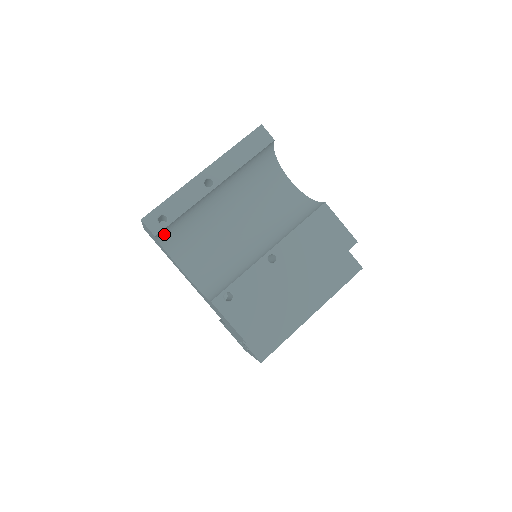
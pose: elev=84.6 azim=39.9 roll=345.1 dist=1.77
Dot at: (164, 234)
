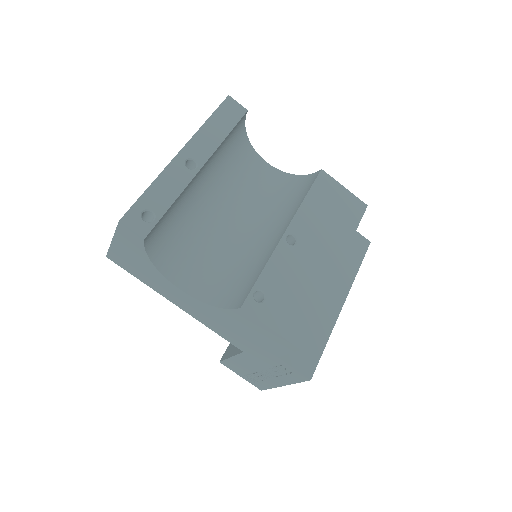
Dot at: (151, 239)
